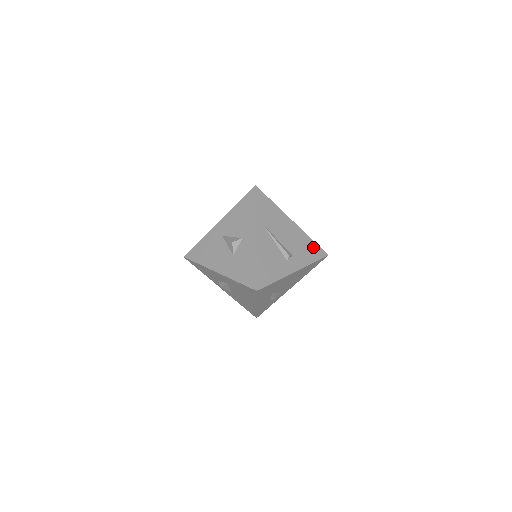
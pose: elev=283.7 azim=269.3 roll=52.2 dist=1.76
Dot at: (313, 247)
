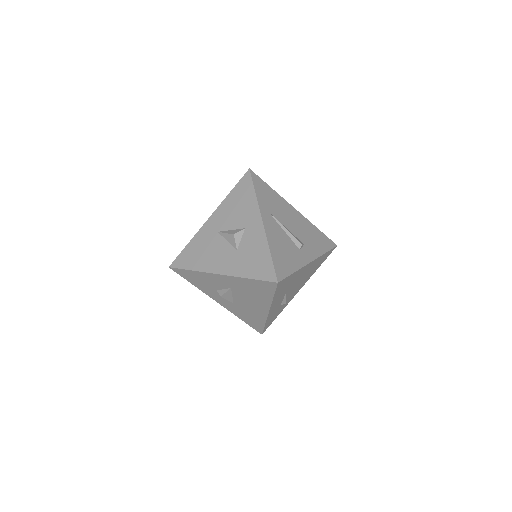
Dot at: (321, 236)
